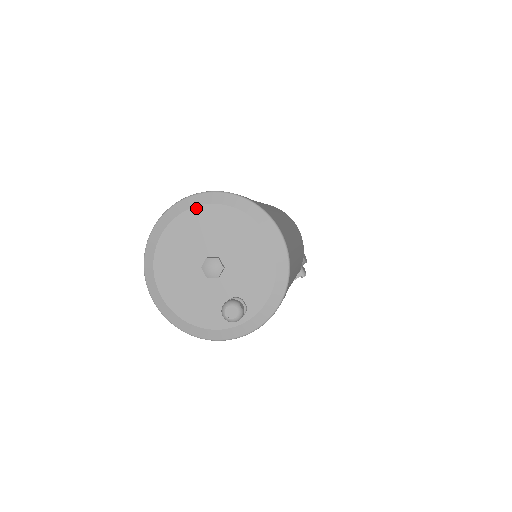
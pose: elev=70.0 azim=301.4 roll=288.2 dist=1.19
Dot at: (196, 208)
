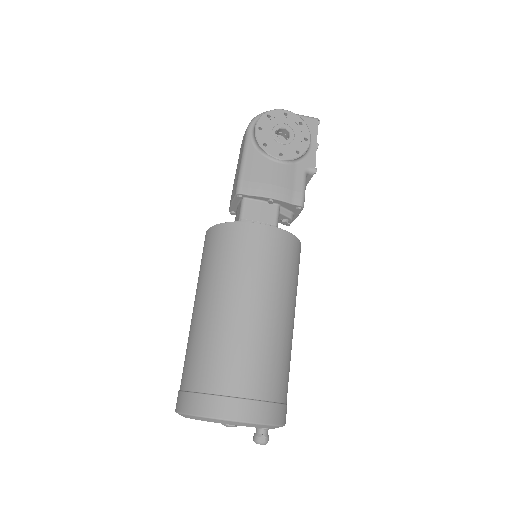
Dot at: occluded
